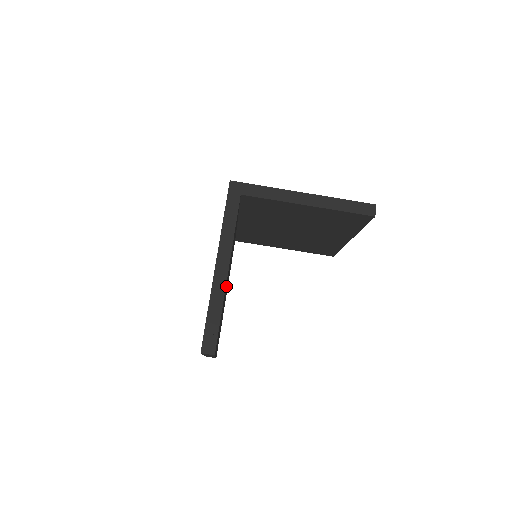
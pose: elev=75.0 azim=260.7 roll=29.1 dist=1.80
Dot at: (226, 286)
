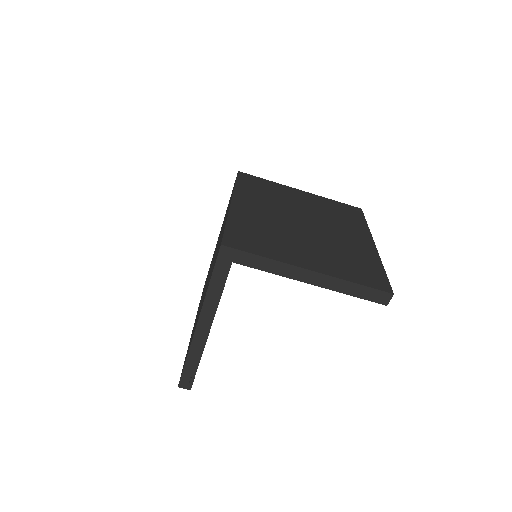
Dot at: occluded
